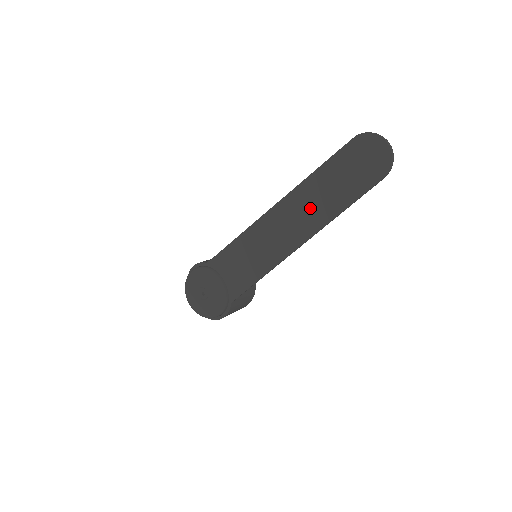
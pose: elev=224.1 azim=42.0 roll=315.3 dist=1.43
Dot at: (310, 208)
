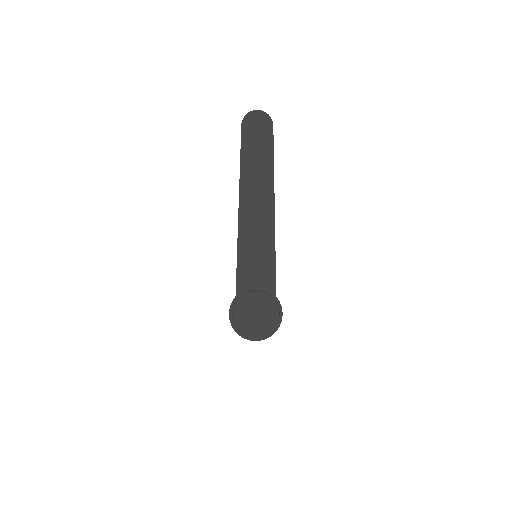
Dot at: (258, 179)
